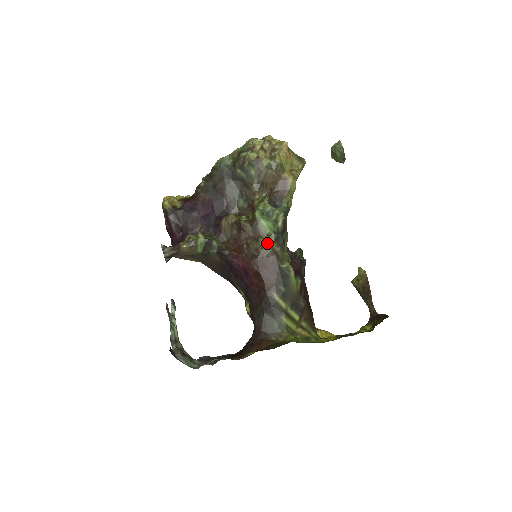
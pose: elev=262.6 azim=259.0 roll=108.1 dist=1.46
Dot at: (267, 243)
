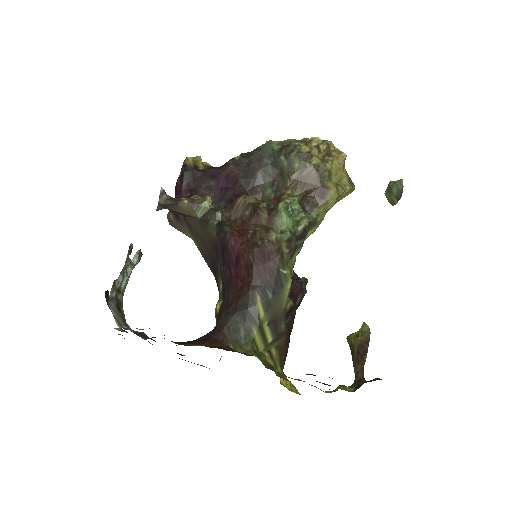
Dot at: (277, 238)
